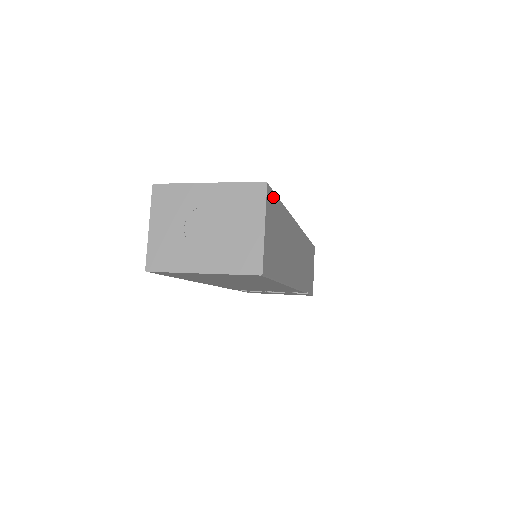
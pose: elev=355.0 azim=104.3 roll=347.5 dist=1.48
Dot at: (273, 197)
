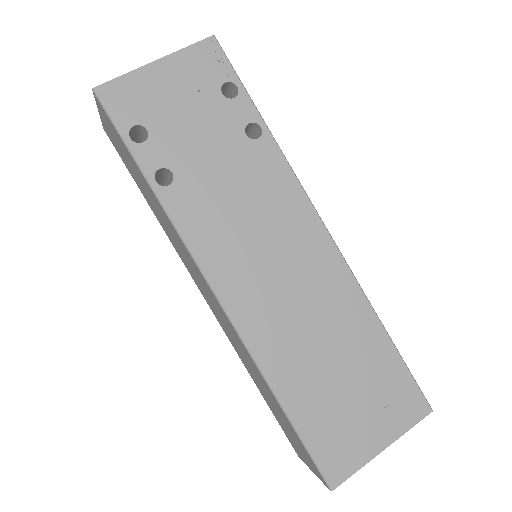
Dot at: (413, 382)
